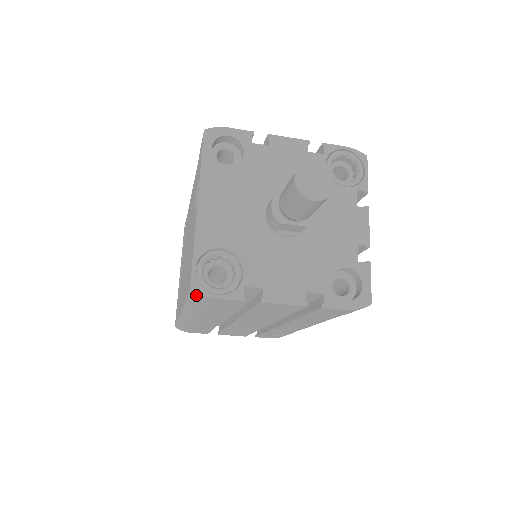
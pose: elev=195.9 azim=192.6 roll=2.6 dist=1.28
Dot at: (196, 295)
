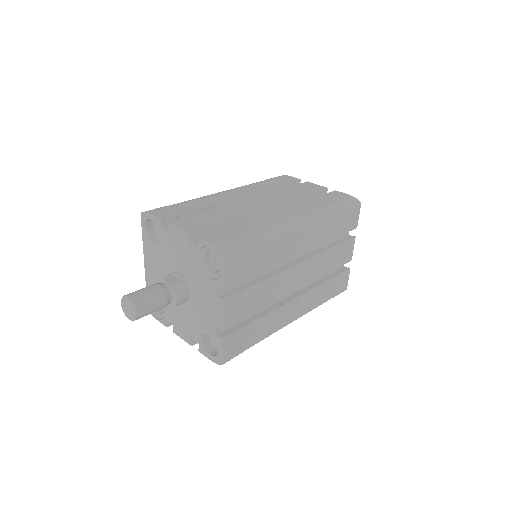
Dot at: occluded
